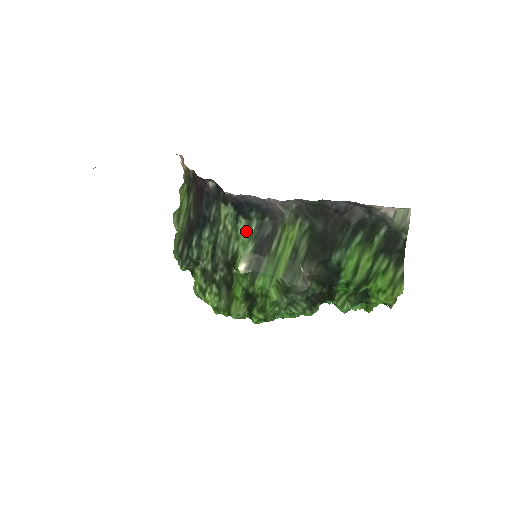
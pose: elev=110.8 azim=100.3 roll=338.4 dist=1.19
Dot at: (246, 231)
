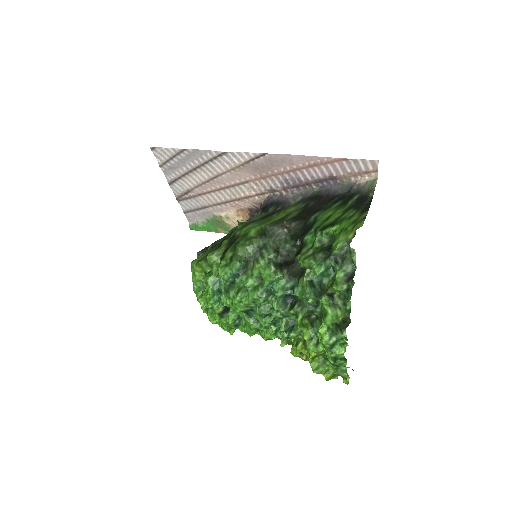
Dot at: (260, 216)
